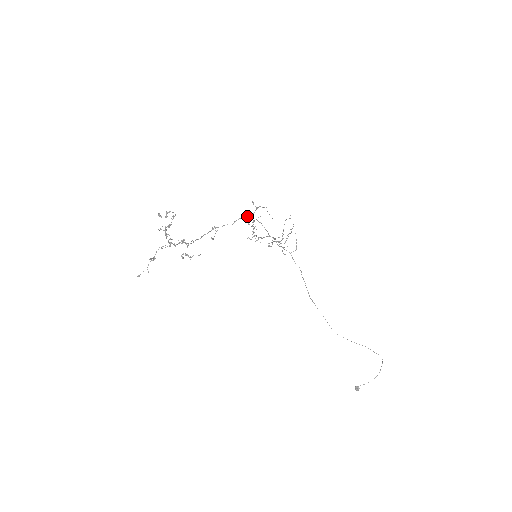
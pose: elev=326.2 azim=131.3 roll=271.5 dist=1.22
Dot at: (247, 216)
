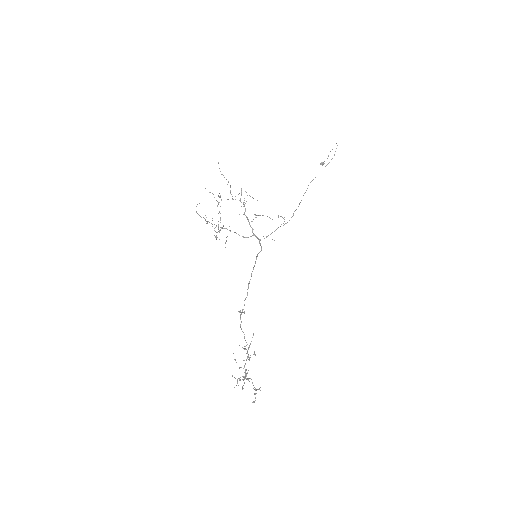
Dot at: (251, 275)
